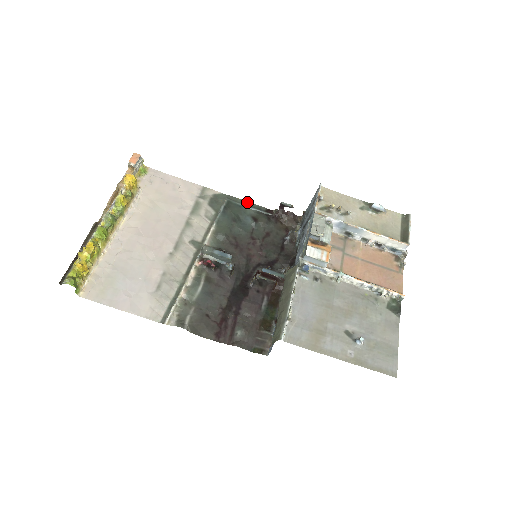
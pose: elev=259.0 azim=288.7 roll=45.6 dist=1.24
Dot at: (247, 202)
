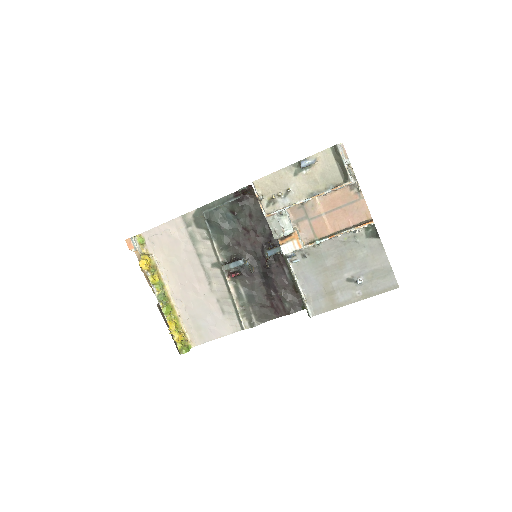
Dot at: (217, 201)
